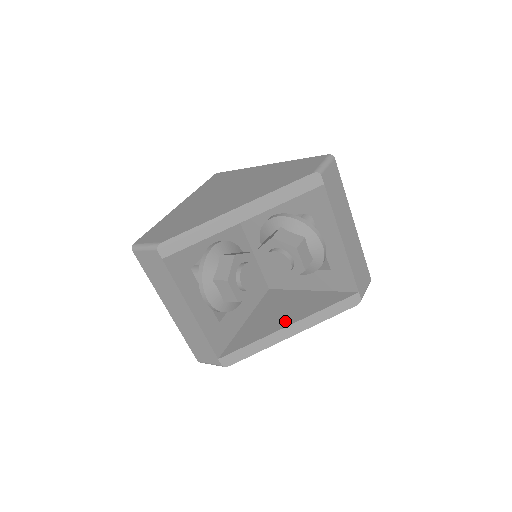
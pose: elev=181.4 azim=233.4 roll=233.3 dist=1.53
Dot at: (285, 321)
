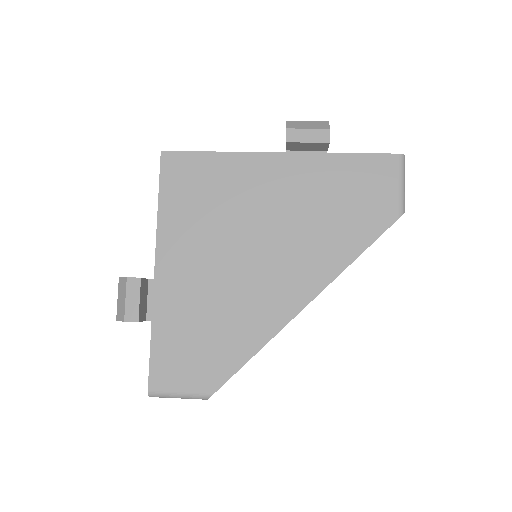
Dot at: occluded
